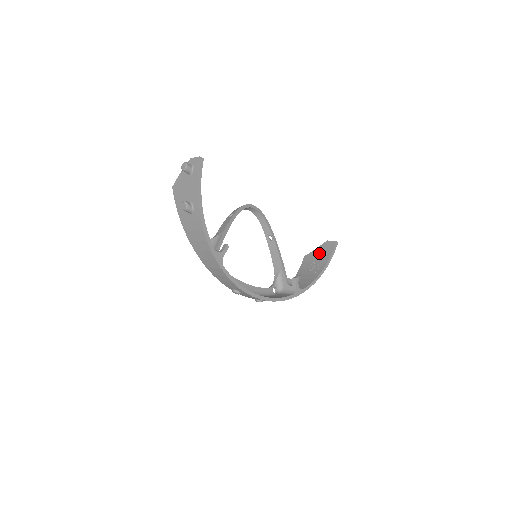
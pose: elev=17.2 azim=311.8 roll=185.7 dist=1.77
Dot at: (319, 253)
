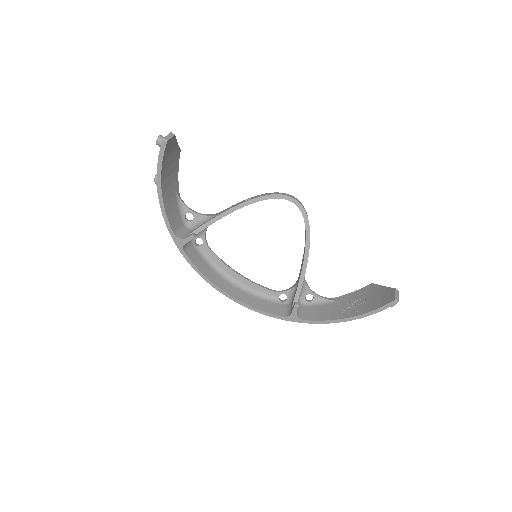
Dot at: (377, 295)
